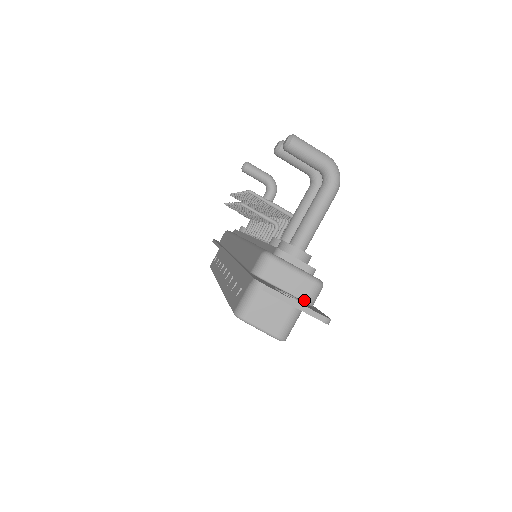
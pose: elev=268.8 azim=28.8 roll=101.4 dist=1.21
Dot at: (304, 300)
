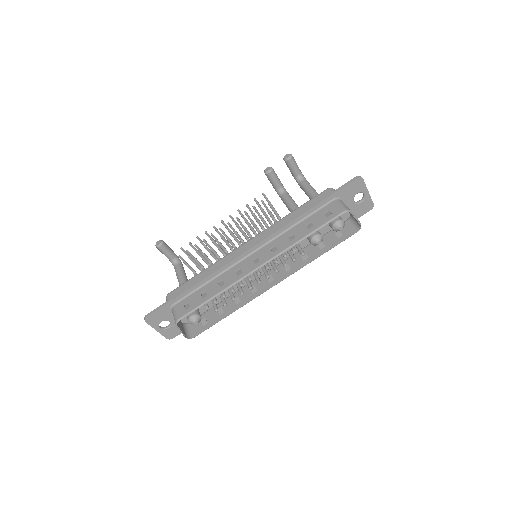
Dot at: (352, 209)
